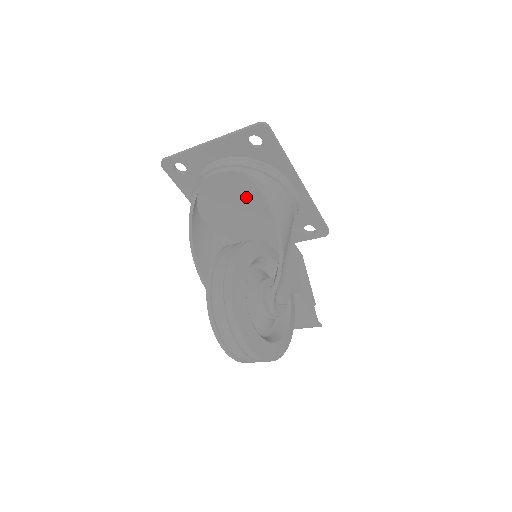
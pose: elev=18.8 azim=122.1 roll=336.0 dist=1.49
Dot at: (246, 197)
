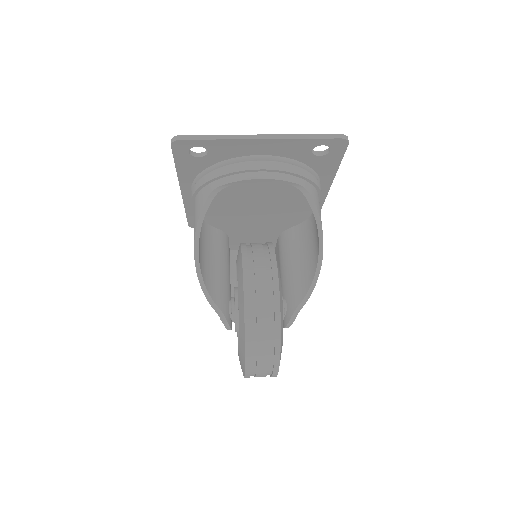
Dot at: (276, 201)
